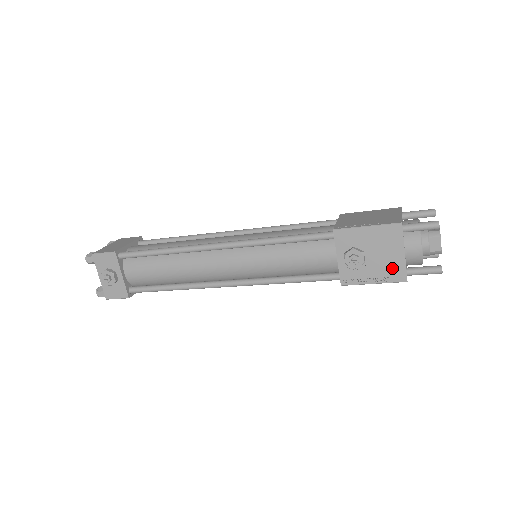
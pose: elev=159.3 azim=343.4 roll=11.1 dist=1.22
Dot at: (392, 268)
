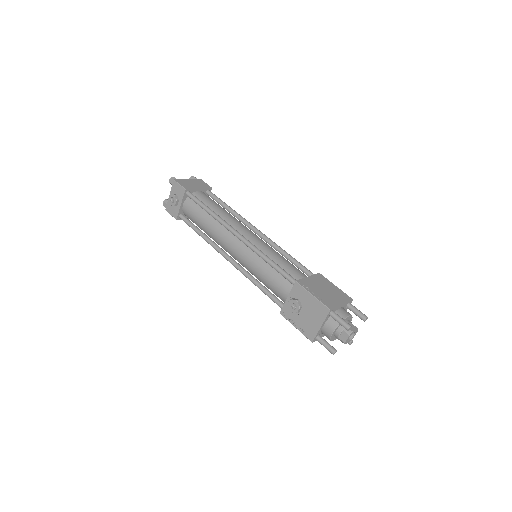
Dot at: (310, 328)
